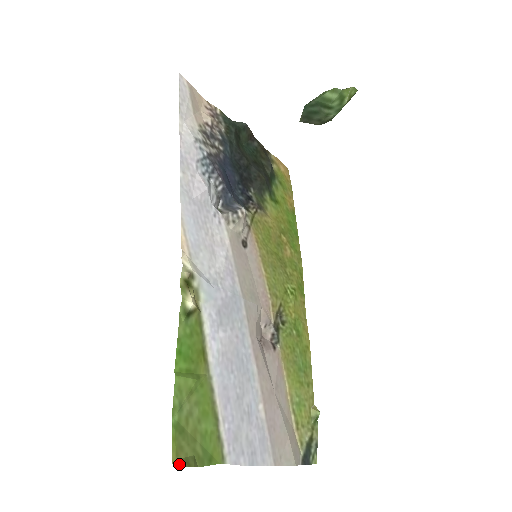
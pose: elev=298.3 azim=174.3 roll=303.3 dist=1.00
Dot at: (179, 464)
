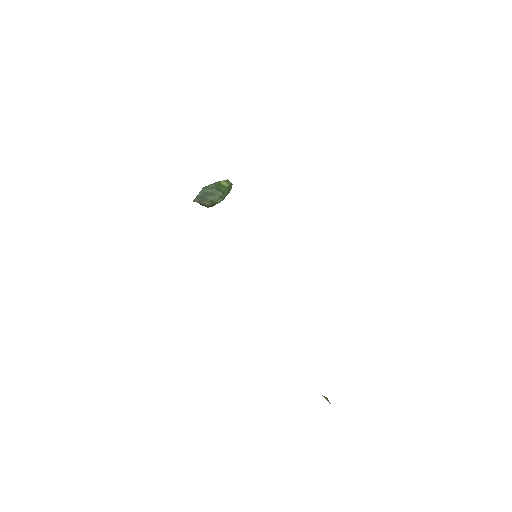
Dot at: occluded
